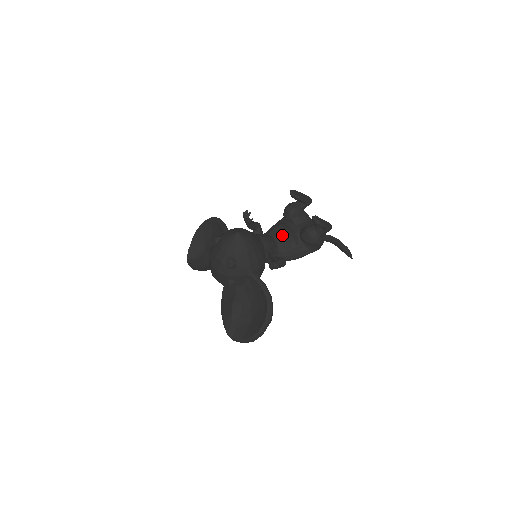
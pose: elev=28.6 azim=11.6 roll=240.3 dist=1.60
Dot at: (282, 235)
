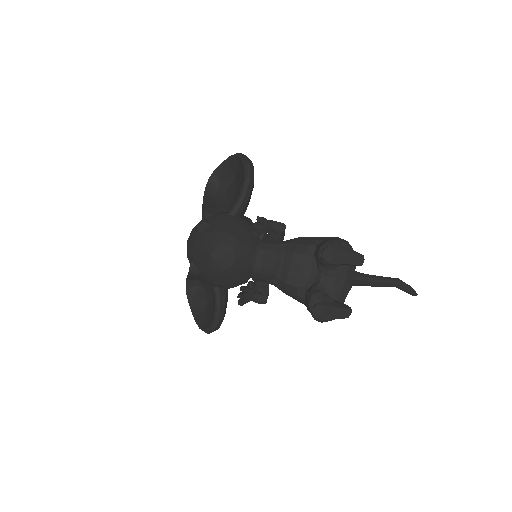
Dot at: (290, 270)
